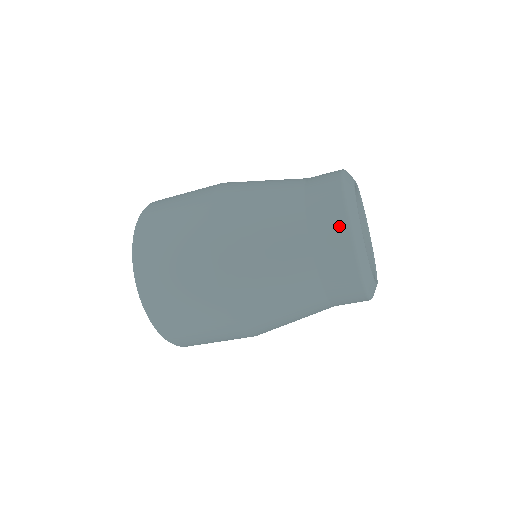
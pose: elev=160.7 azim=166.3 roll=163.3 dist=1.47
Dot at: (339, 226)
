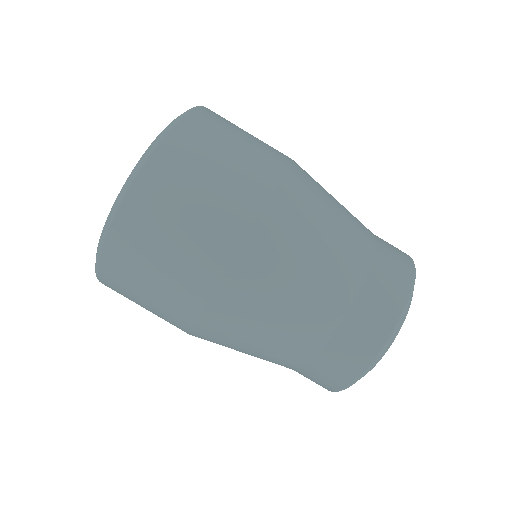
Dot at: (386, 322)
